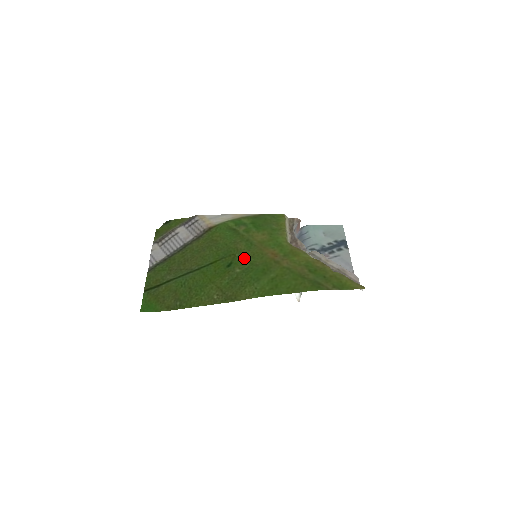
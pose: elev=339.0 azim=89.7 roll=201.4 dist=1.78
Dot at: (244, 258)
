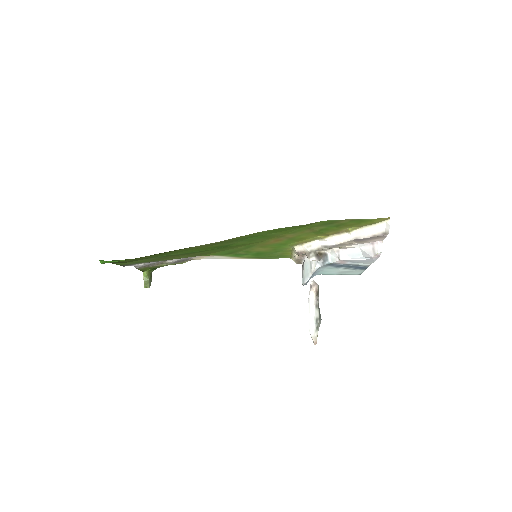
Dot at: (241, 244)
